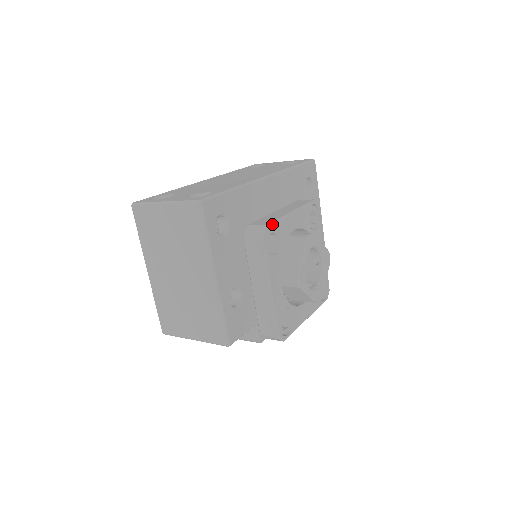
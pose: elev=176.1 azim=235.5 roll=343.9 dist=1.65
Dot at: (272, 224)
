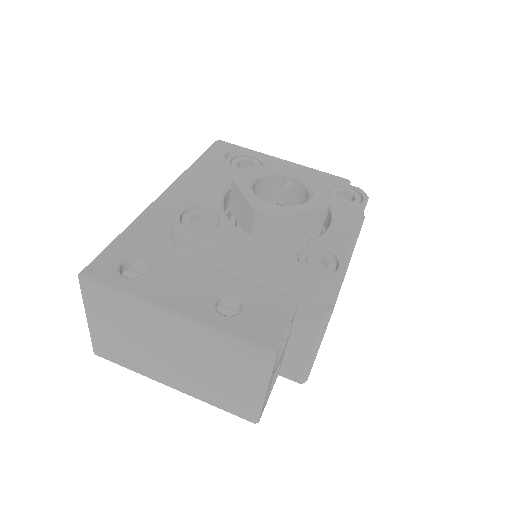
Dot at: (180, 211)
